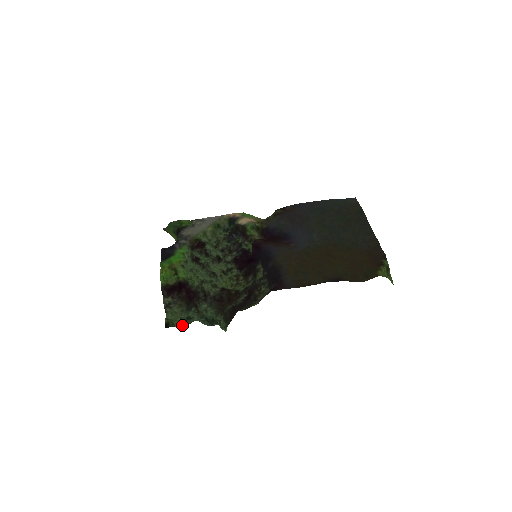
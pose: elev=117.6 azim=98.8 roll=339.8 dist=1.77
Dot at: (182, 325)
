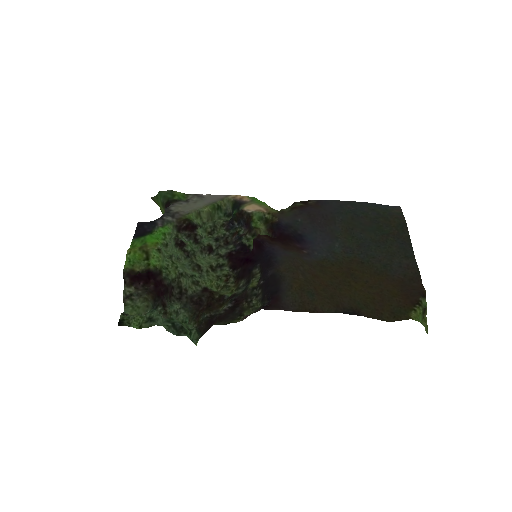
Dot at: (140, 326)
